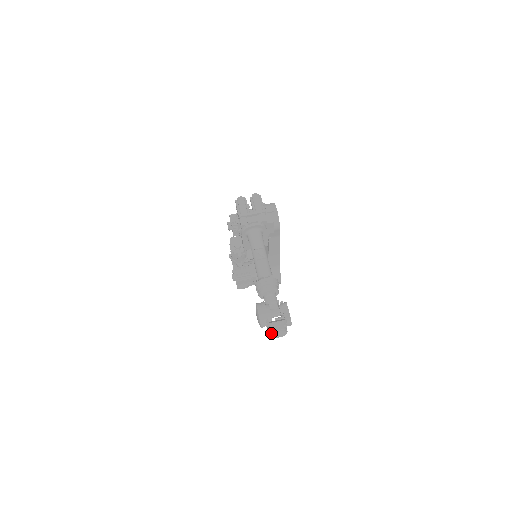
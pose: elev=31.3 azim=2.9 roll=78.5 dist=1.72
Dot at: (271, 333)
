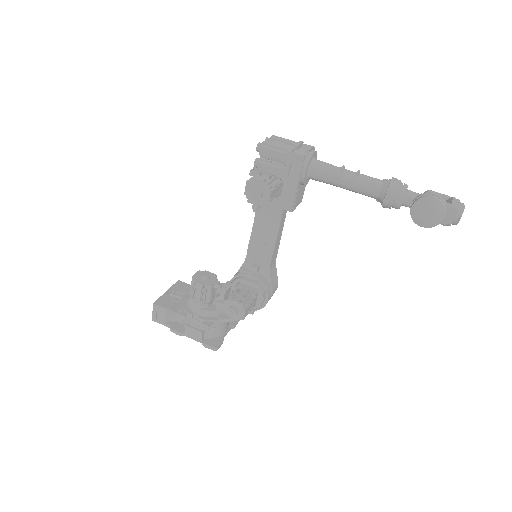
Dot at: (460, 214)
